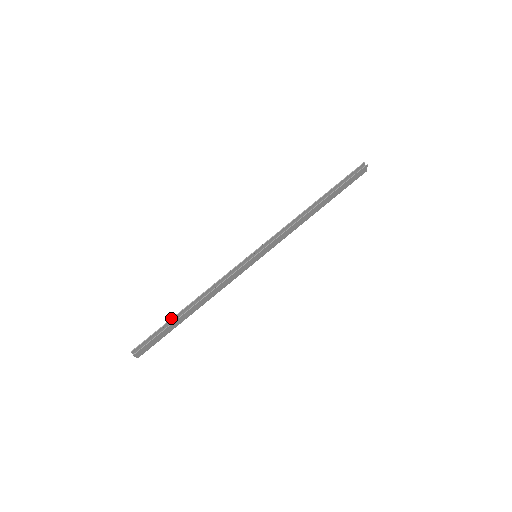
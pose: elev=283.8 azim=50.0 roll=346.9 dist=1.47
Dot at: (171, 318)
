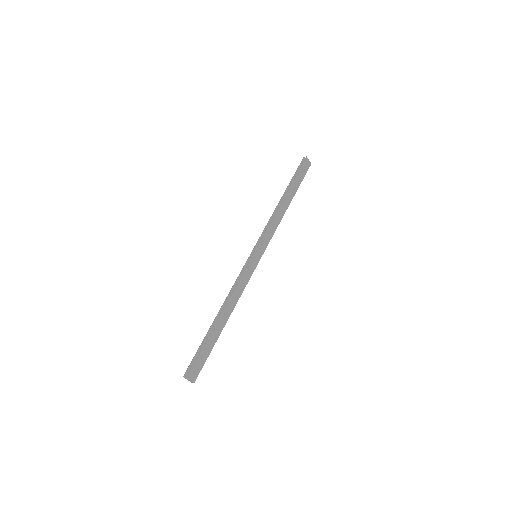
Dot at: (207, 333)
